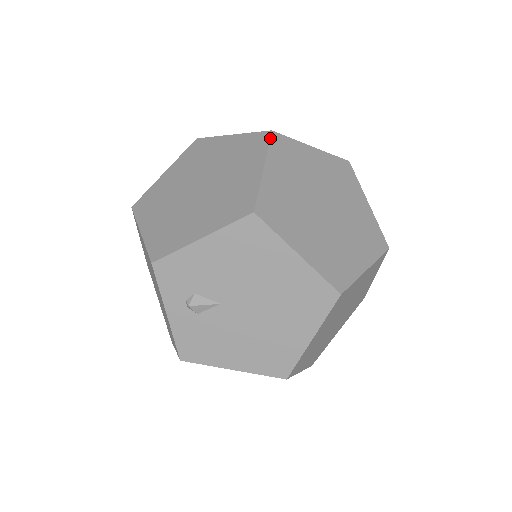
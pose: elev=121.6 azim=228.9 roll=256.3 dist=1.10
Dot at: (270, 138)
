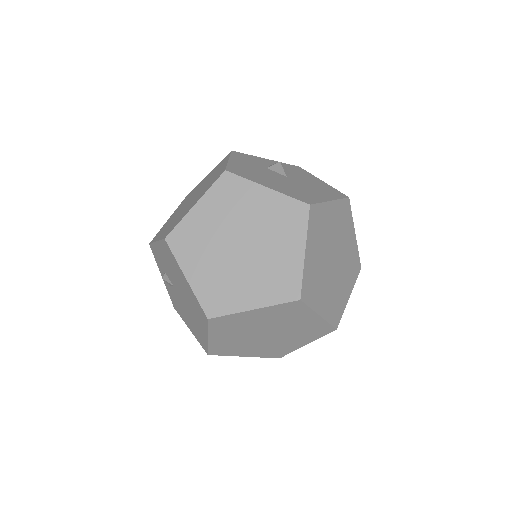
Dot at: (219, 177)
